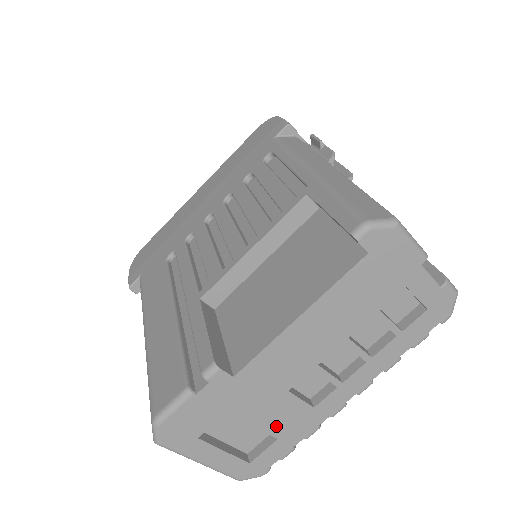
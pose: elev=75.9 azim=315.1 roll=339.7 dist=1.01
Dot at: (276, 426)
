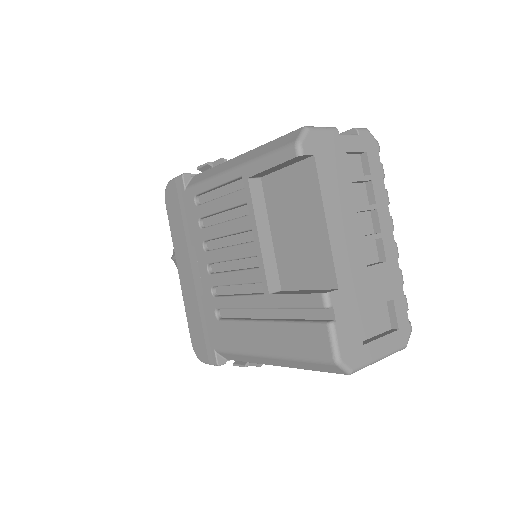
Dot at: (384, 293)
